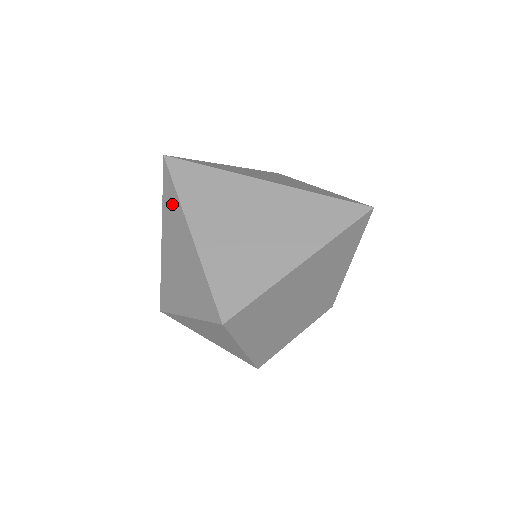
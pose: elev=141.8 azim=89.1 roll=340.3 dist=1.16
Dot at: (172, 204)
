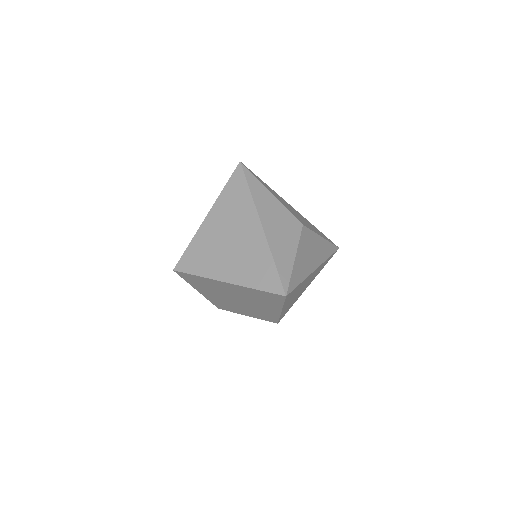
Dot at: occluded
